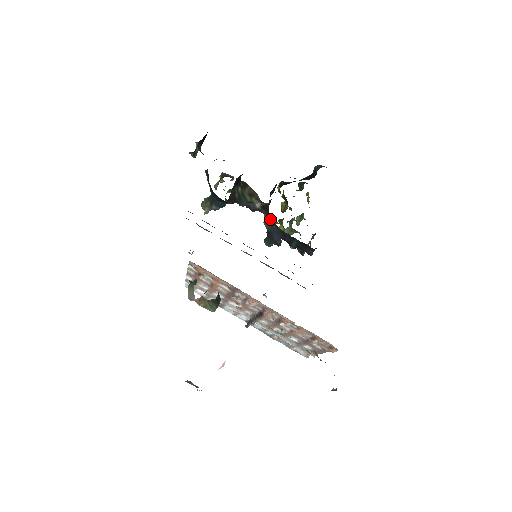
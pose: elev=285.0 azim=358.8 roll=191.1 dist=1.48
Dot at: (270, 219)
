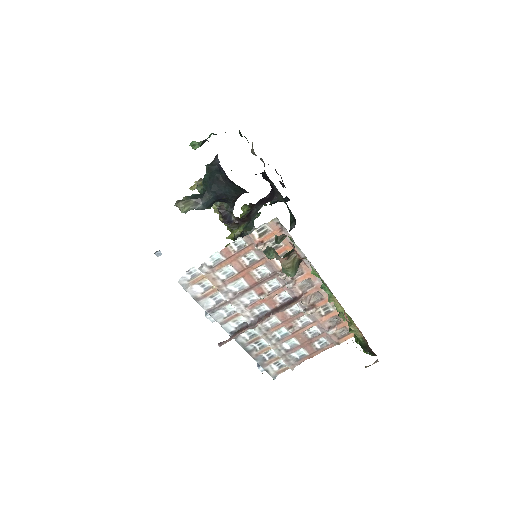
Dot at: (253, 229)
